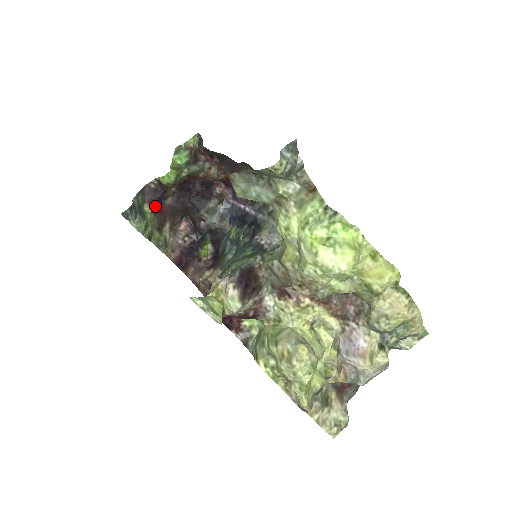
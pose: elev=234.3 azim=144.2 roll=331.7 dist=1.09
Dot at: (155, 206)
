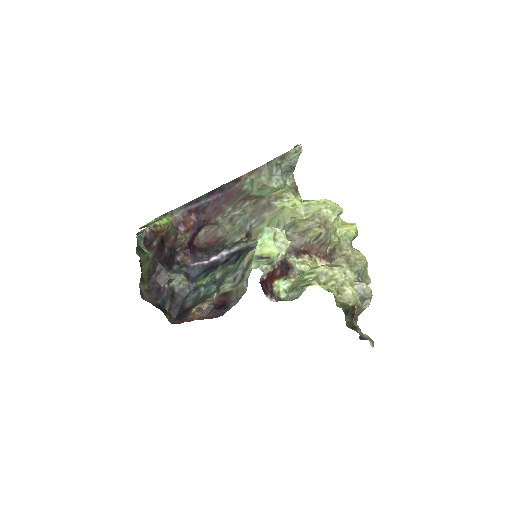
Dot at: occluded
